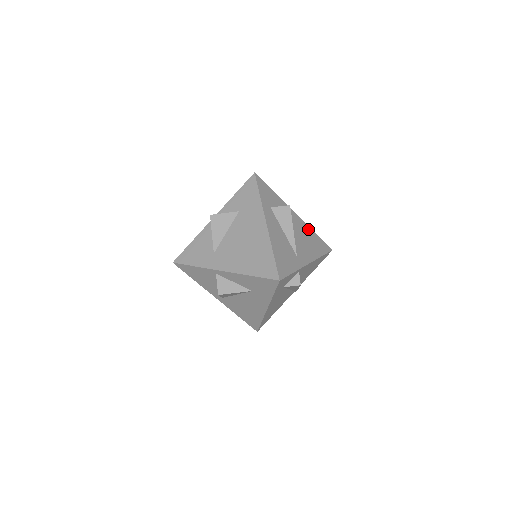
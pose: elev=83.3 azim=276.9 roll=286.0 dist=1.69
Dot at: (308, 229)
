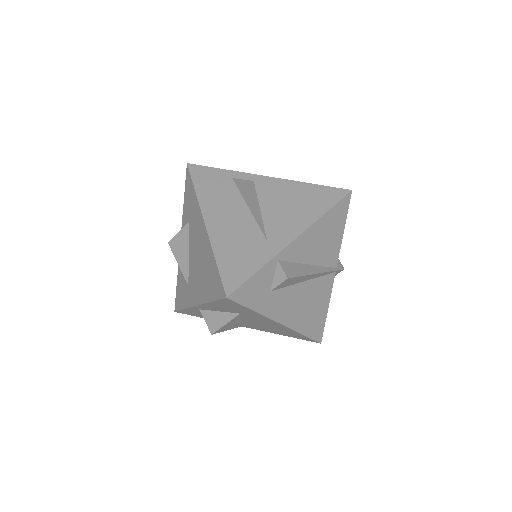
Dot at: (295, 186)
